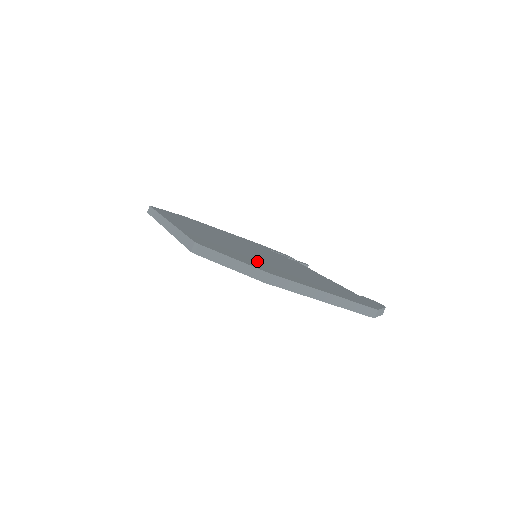
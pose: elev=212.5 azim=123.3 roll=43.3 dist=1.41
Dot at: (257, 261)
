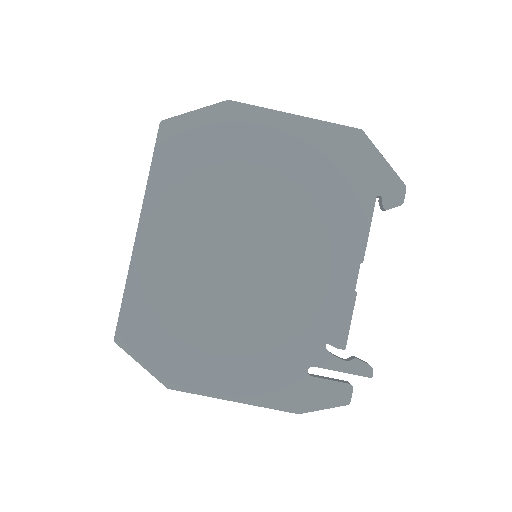
Dot at: occluded
